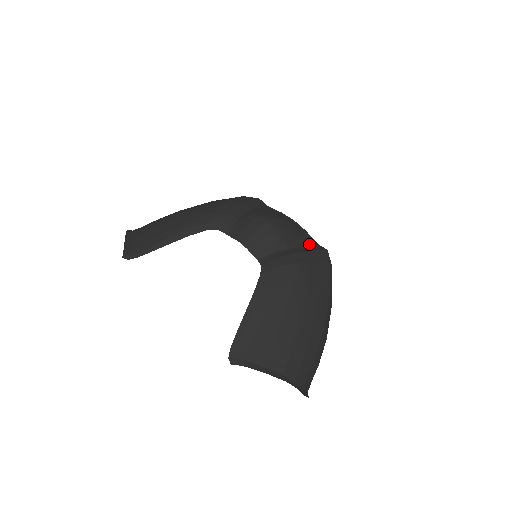
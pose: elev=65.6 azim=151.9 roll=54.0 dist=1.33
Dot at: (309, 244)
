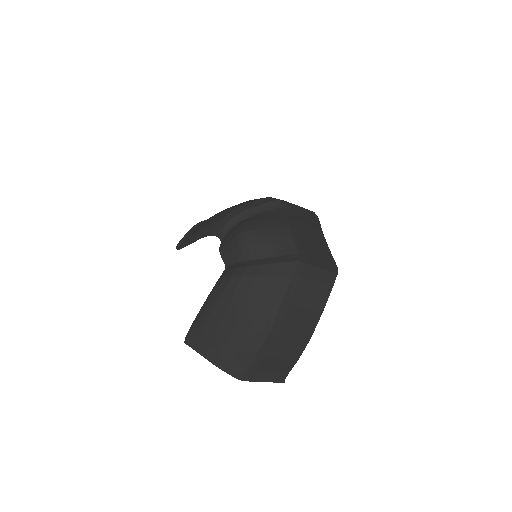
Dot at: (282, 254)
